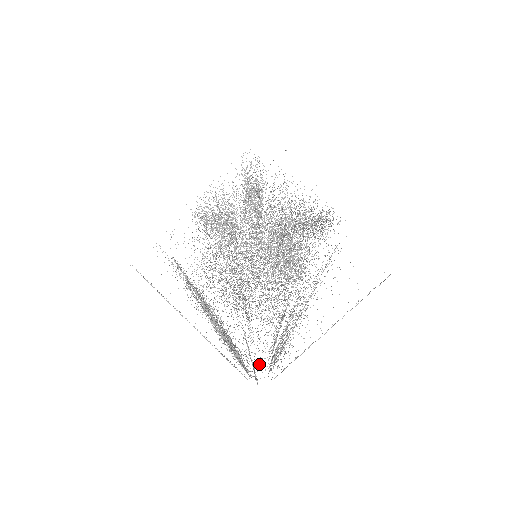
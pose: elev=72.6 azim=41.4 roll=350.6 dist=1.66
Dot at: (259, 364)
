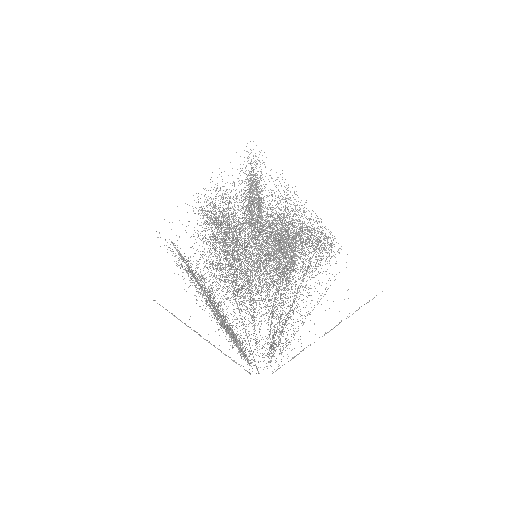
Dot at: occluded
